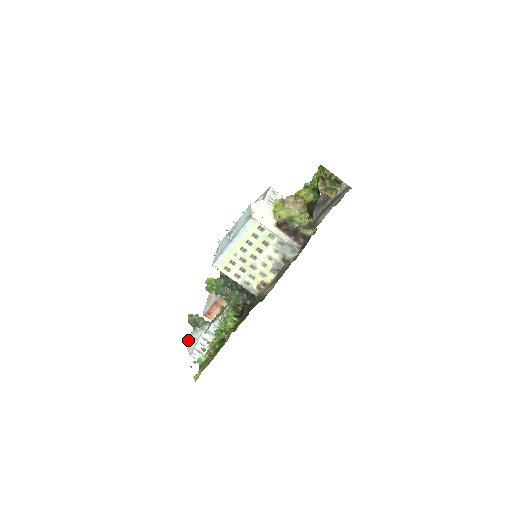
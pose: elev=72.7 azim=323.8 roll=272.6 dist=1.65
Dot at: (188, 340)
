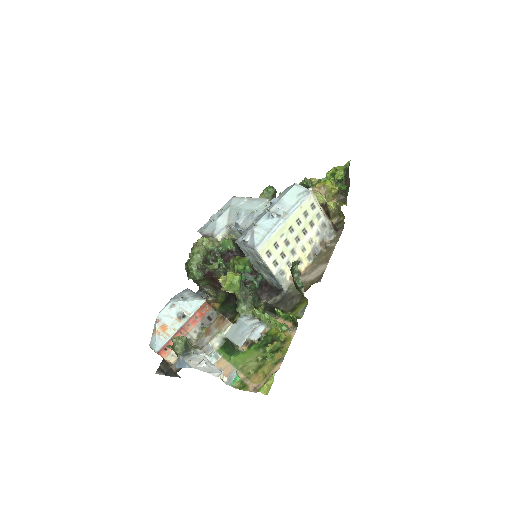
Dot at: (193, 366)
